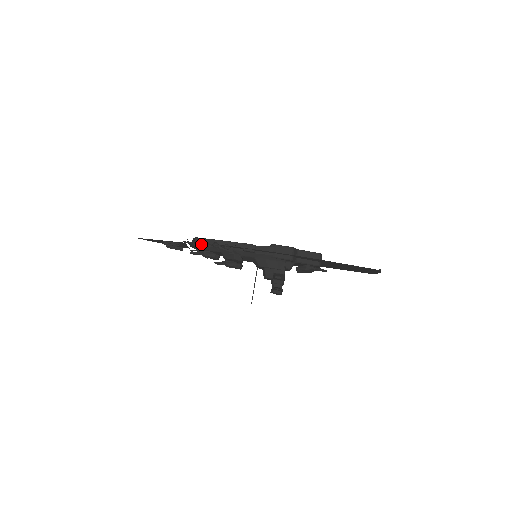
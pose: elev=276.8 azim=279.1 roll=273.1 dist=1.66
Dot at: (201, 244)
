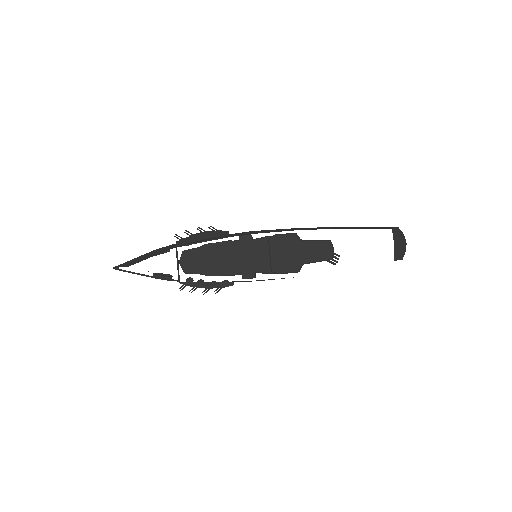
Dot at: (197, 285)
